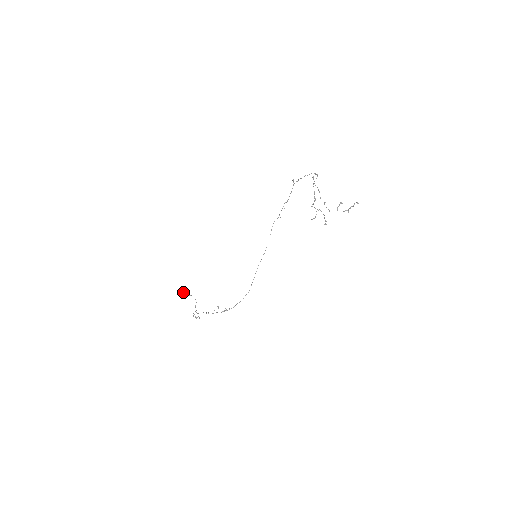
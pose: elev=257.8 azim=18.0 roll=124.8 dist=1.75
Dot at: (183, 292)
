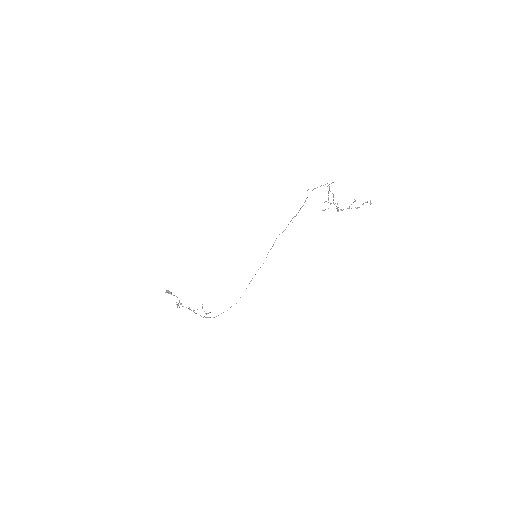
Dot at: (168, 290)
